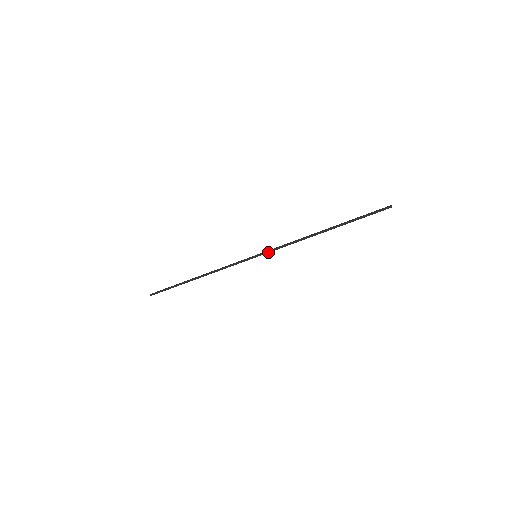
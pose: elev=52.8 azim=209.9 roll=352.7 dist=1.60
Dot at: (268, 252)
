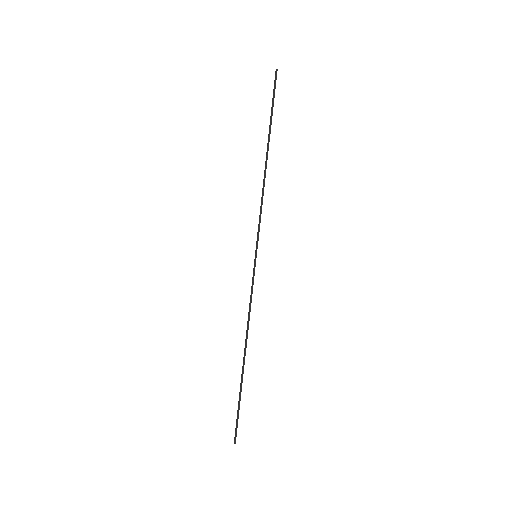
Dot at: (258, 237)
